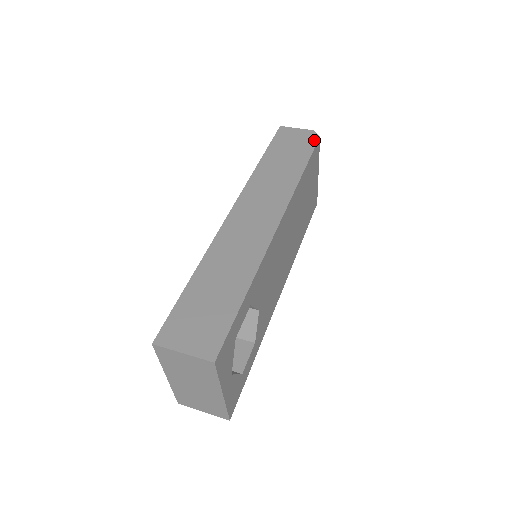
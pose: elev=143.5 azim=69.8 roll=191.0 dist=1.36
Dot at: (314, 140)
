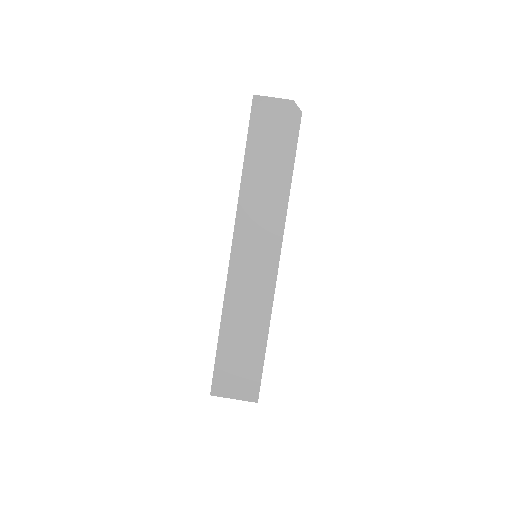
Dot at: (296, 121)
